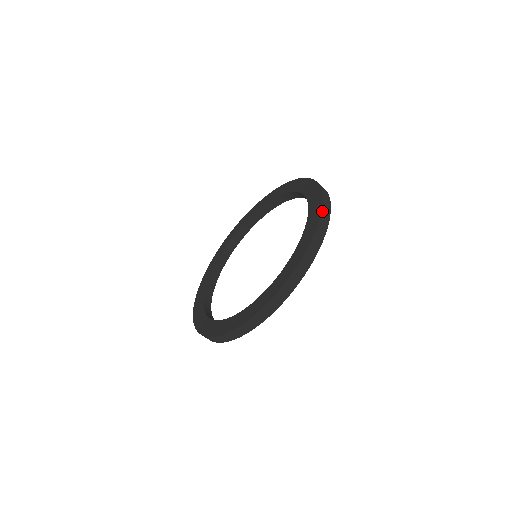
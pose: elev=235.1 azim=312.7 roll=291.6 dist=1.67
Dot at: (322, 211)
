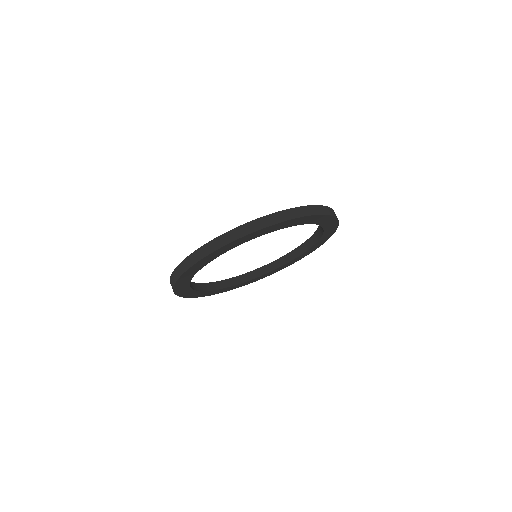
Dot at: (287, 210)
